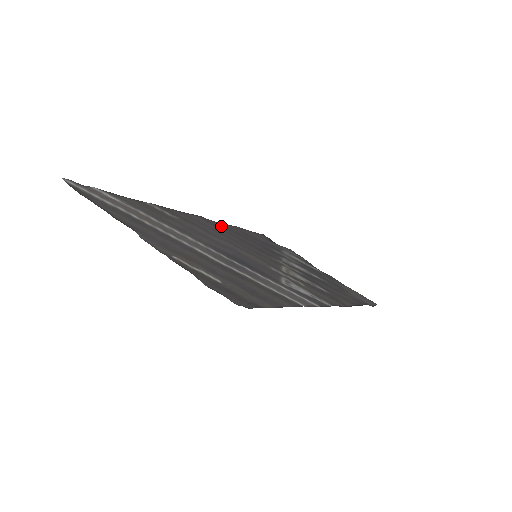
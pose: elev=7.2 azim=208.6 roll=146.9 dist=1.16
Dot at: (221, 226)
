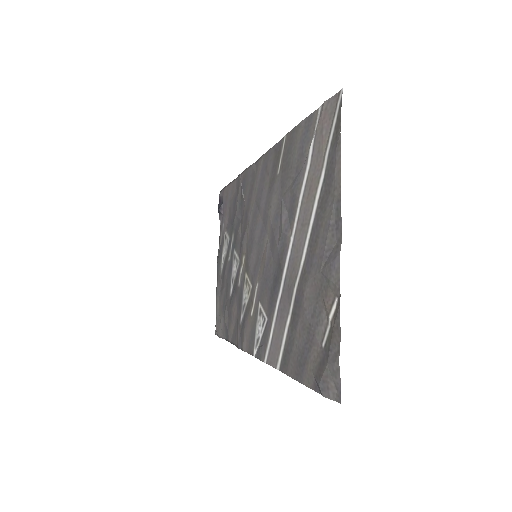
Dot at: (248, 182)
